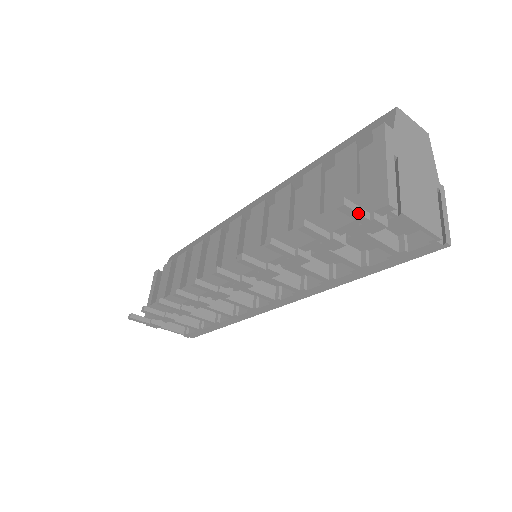
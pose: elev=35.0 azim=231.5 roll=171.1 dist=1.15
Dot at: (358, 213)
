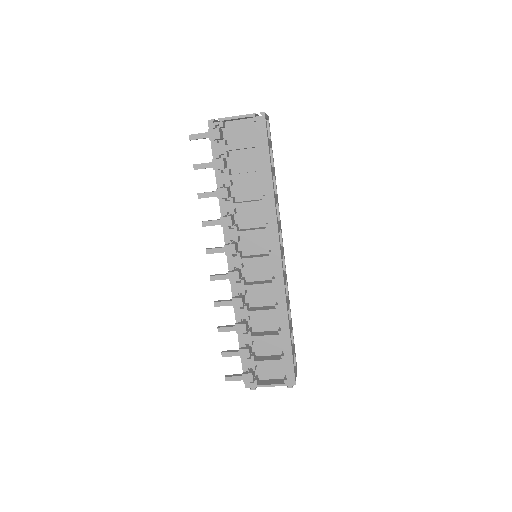
Dot at: (199, 134)
